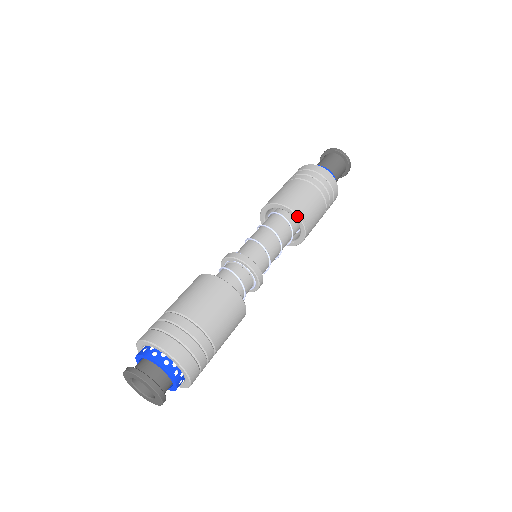
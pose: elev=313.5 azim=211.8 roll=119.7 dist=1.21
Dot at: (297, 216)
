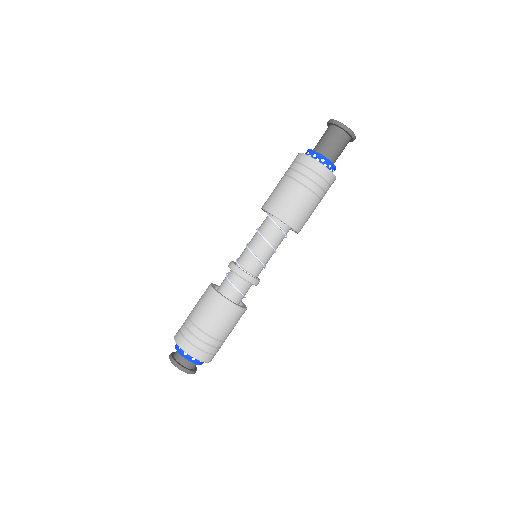
Dot at: (280, 220)
